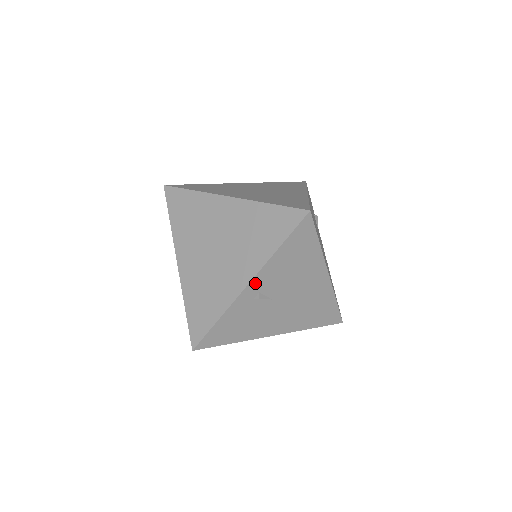
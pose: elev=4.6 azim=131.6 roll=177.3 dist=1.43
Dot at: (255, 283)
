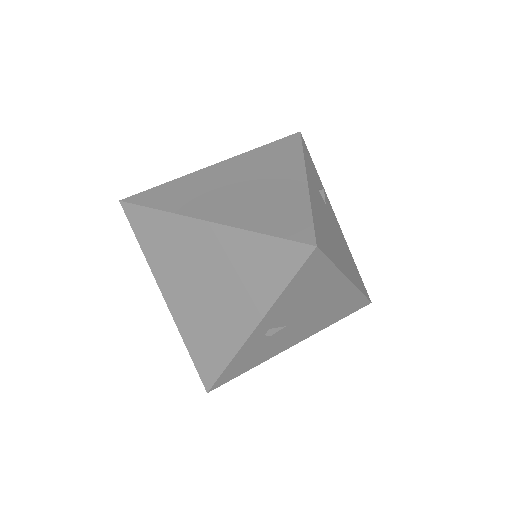
Dot at: (262, 325)
